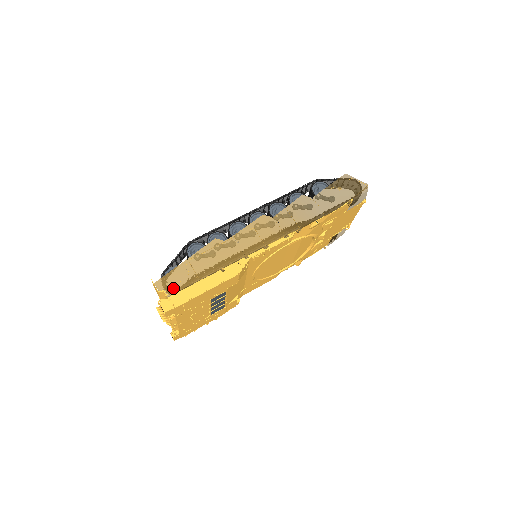
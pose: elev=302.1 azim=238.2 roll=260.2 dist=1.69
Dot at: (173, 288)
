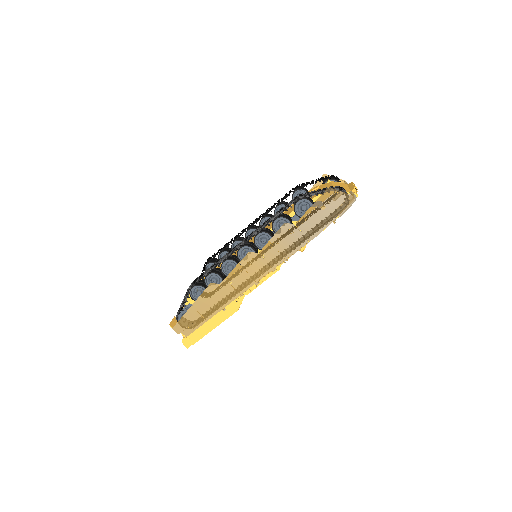
Dot at: (188, 331)
